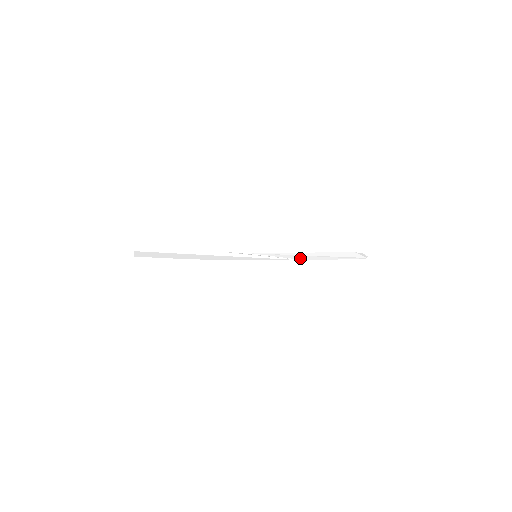
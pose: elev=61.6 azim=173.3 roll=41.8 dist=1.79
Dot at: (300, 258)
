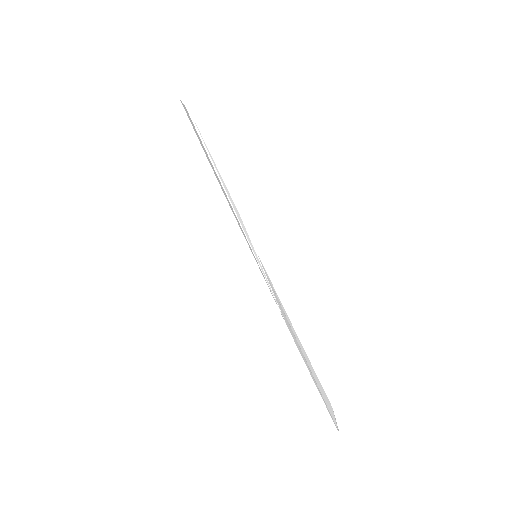
Dot at: (286, 319)
